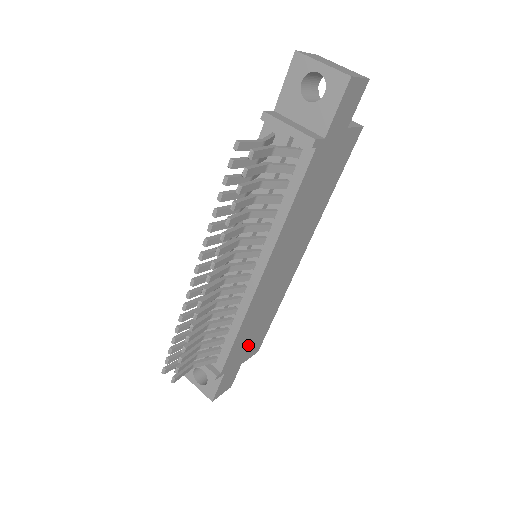
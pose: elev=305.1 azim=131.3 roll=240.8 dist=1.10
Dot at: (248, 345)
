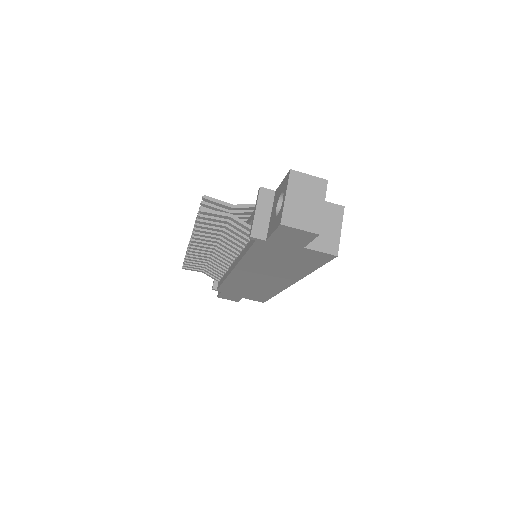
Dot at: (245, 293)
